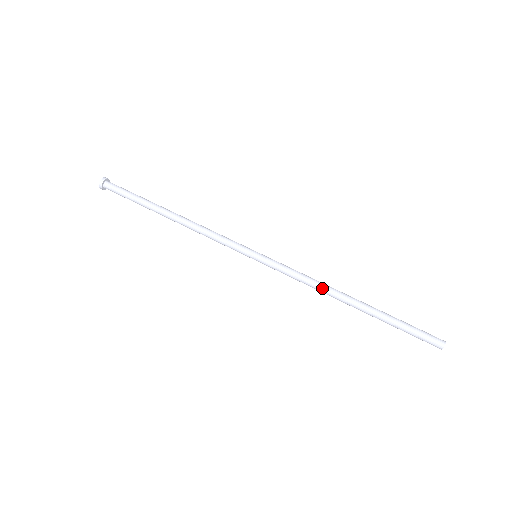
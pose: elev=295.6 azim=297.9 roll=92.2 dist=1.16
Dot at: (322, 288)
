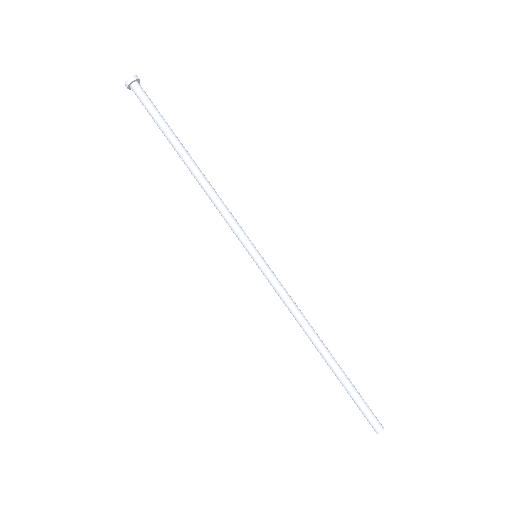
Dot at: (304, 323)
